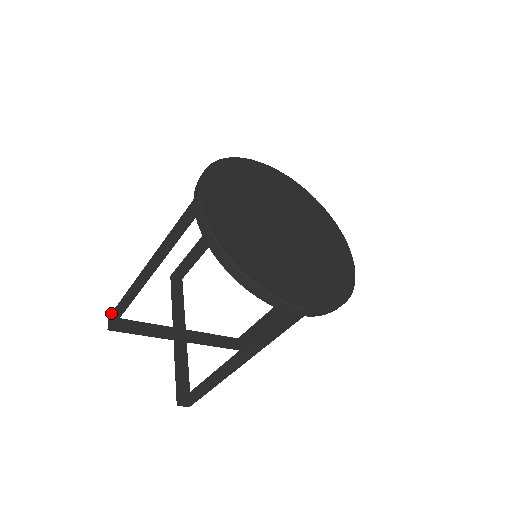
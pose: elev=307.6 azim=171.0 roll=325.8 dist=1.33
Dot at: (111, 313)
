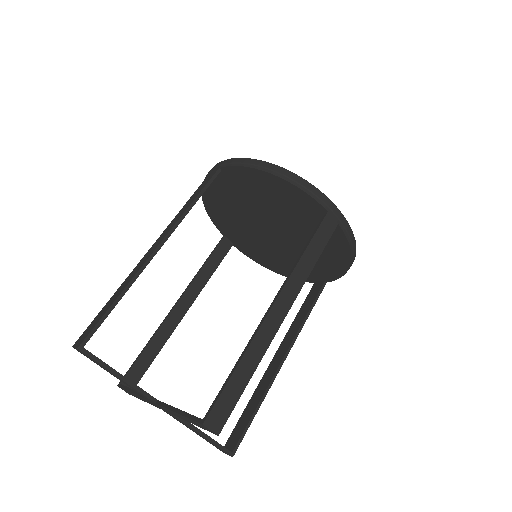
Dot at: (81, 335)
